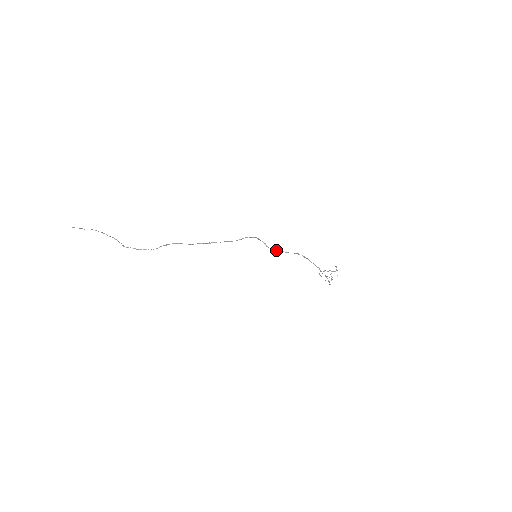
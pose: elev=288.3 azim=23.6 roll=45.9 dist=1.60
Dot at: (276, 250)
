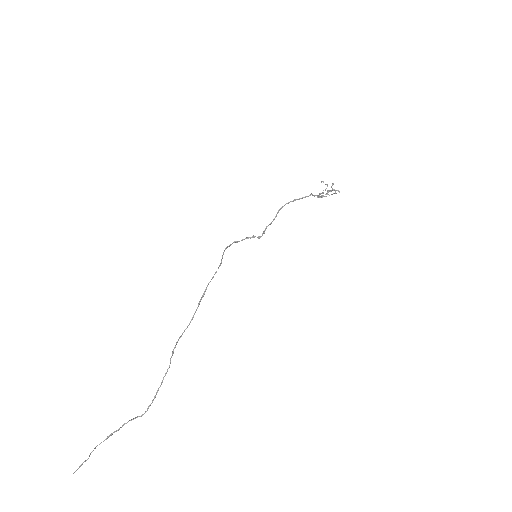
Dot at: (263, 232)
